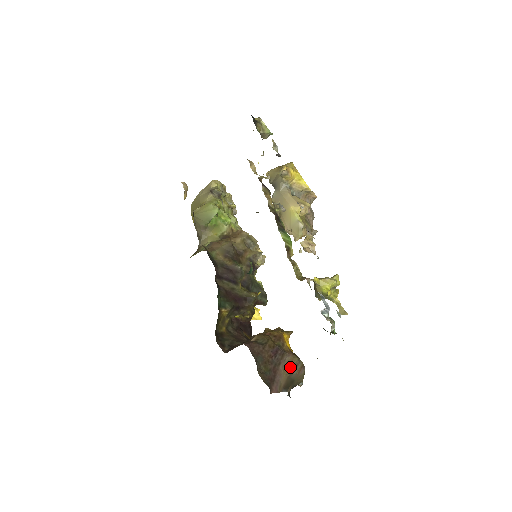
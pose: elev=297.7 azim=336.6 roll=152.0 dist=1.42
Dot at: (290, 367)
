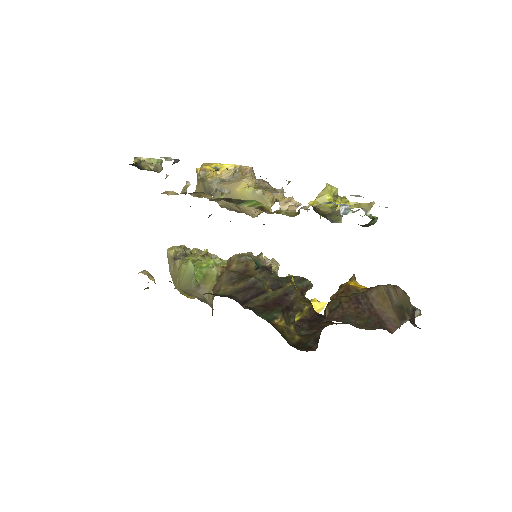
Dot at: (384, 298)
